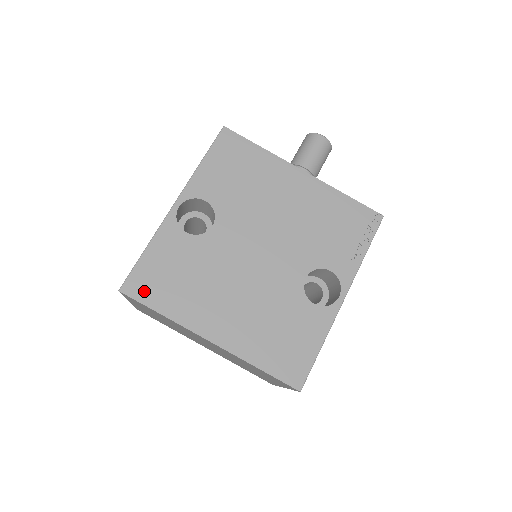
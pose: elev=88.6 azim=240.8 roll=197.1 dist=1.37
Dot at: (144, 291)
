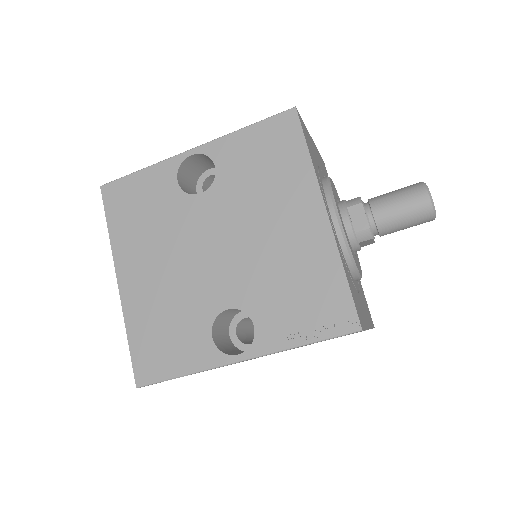
Dot at: (113, 201)
